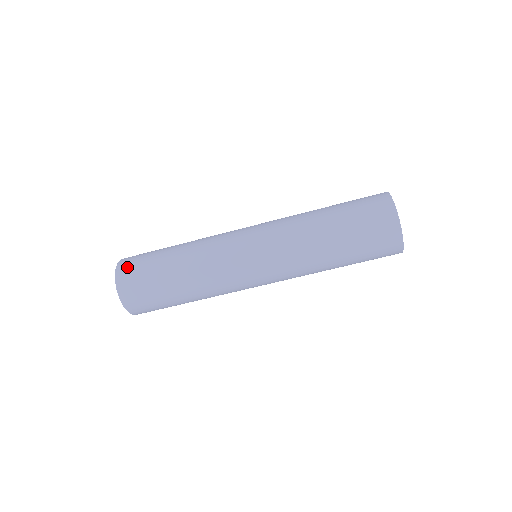
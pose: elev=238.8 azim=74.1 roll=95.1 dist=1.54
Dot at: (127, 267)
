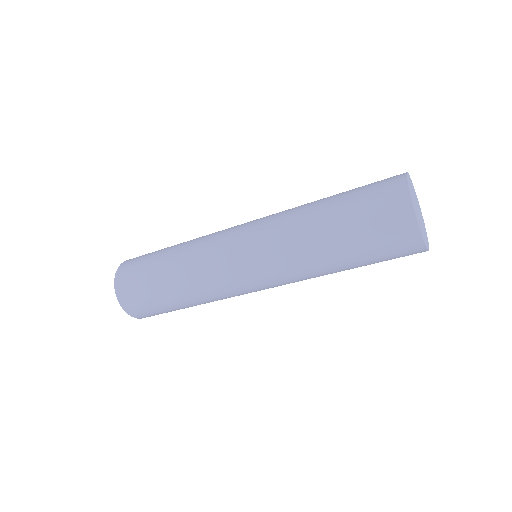
Dot at: (124, 286)
